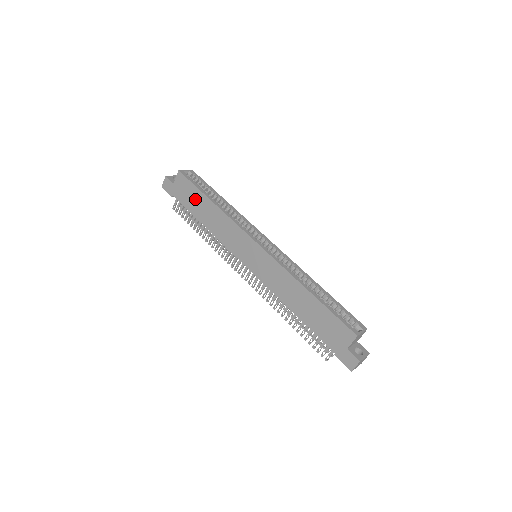
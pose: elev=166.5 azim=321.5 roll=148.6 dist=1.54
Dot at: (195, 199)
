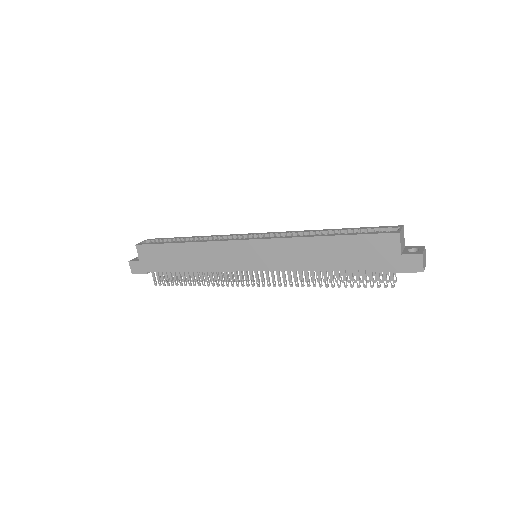
Dot at: (167, 256)
